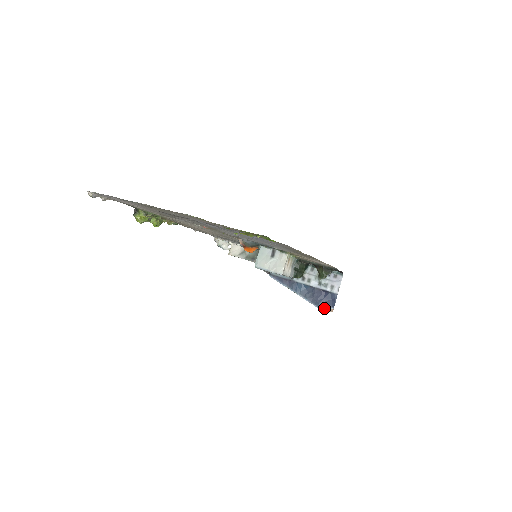
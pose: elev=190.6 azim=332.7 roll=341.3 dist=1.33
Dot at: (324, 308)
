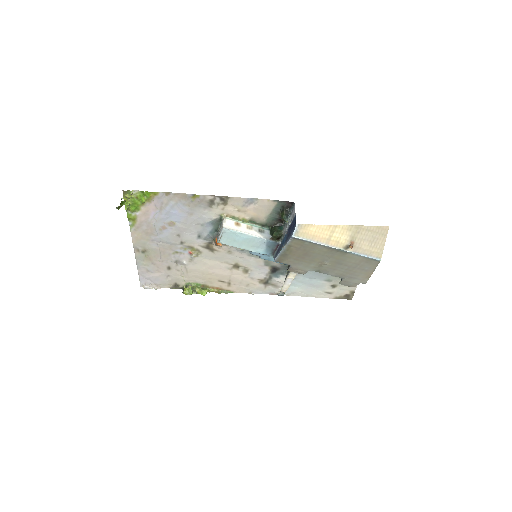
Dot at: (293, 232)
